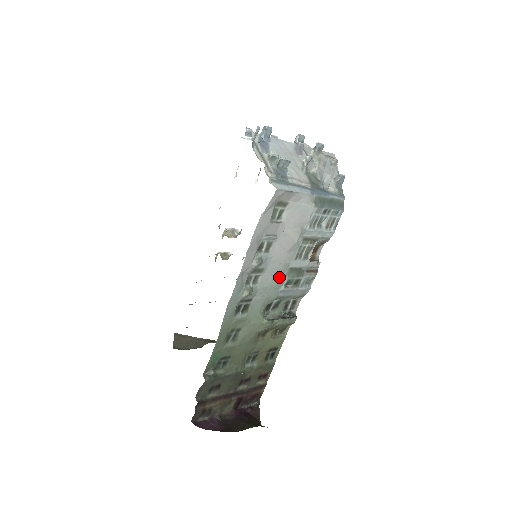
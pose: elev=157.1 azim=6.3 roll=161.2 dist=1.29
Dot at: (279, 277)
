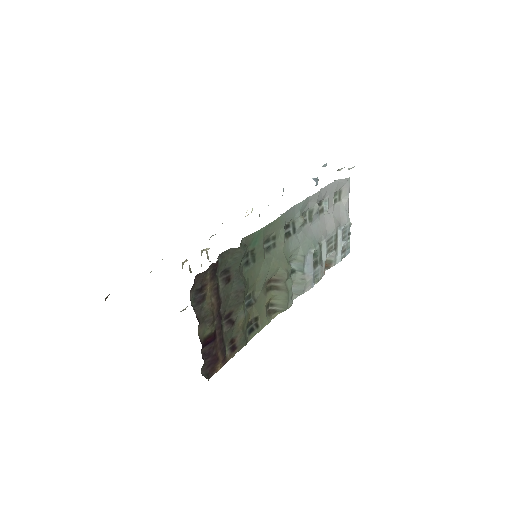
Dot at: (315, 240)
